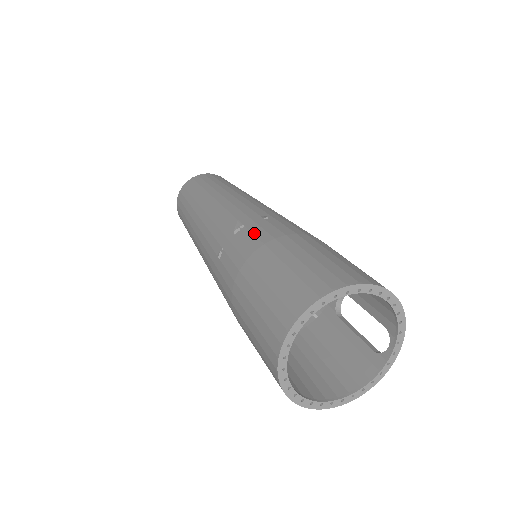
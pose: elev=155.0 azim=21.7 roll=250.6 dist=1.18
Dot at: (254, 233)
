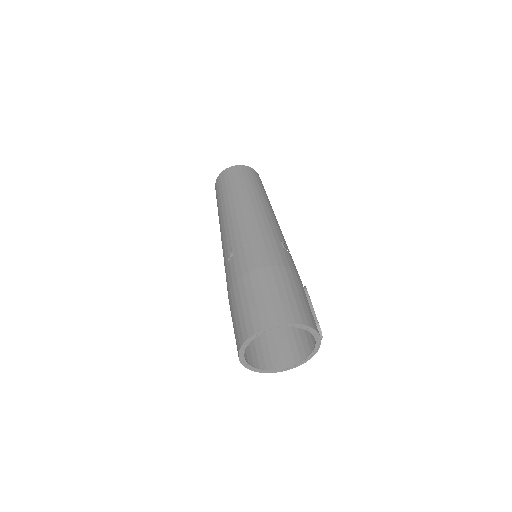
Dot at: (235, 266)
